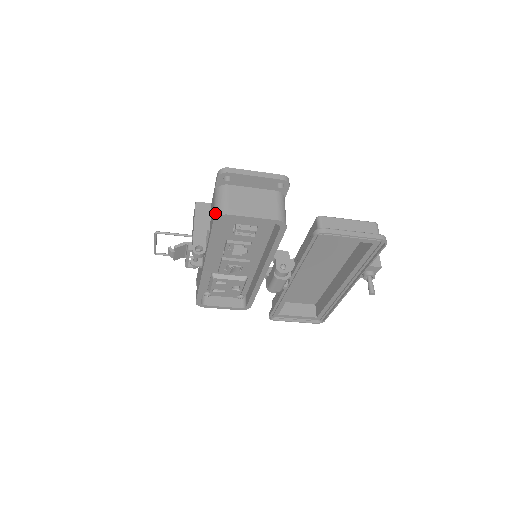
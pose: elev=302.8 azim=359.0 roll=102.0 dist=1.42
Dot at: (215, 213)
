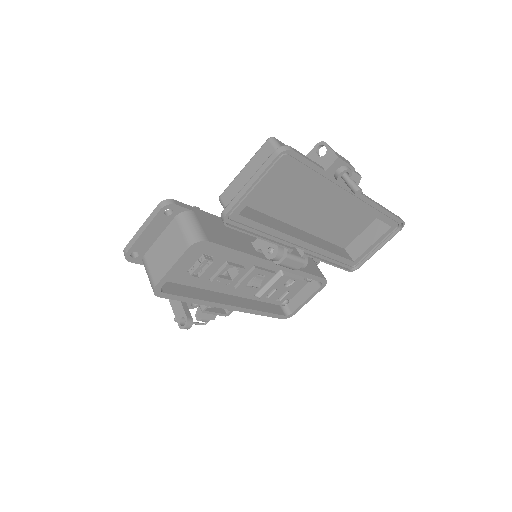
Dot at: occluded
